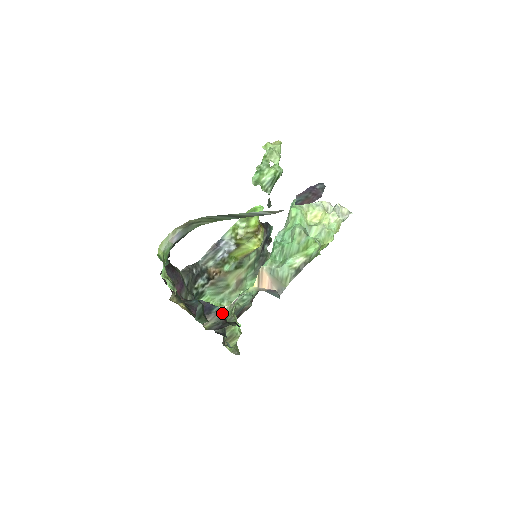
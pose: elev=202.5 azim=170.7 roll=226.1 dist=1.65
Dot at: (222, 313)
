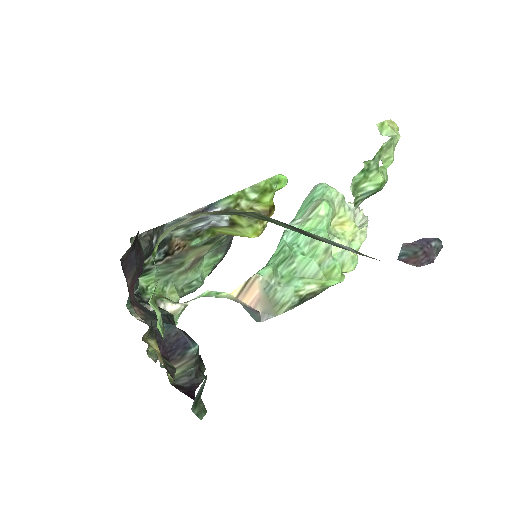
Dot at: occluded
